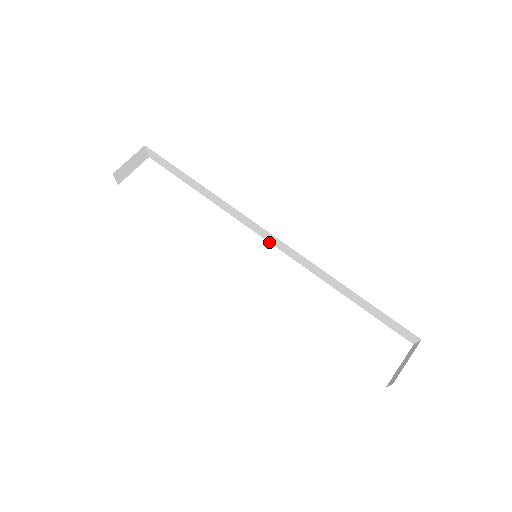
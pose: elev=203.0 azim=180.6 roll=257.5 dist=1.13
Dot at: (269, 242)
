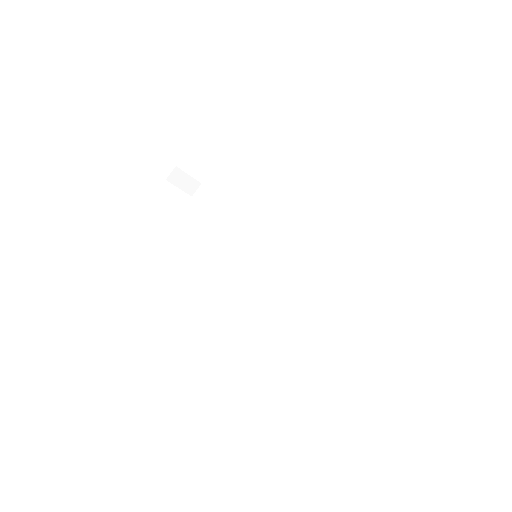
Dot at: (262, 270)
